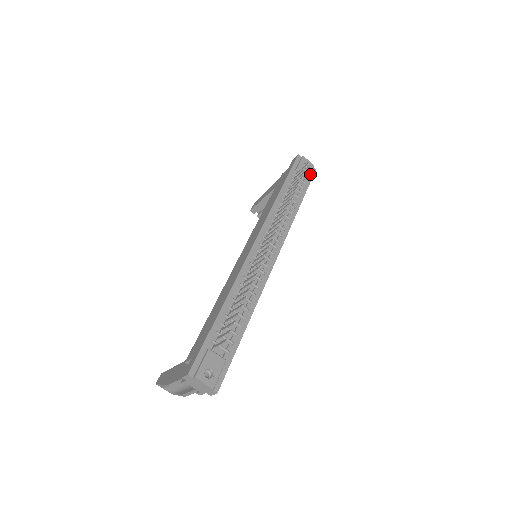
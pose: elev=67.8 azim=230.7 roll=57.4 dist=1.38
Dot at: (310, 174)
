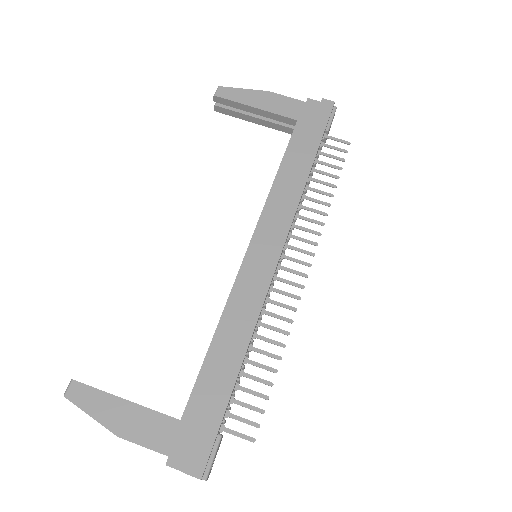
Dot at: occluded
